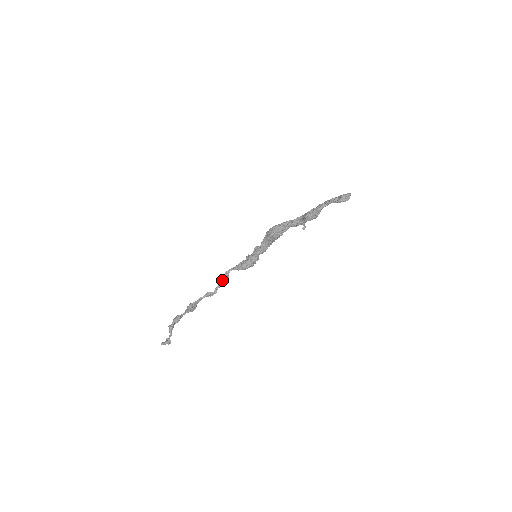
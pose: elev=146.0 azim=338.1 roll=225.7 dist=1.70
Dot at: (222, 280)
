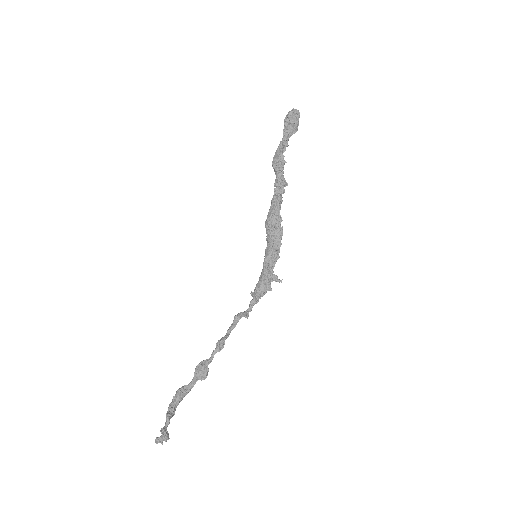
Dot at: (234, 317)
